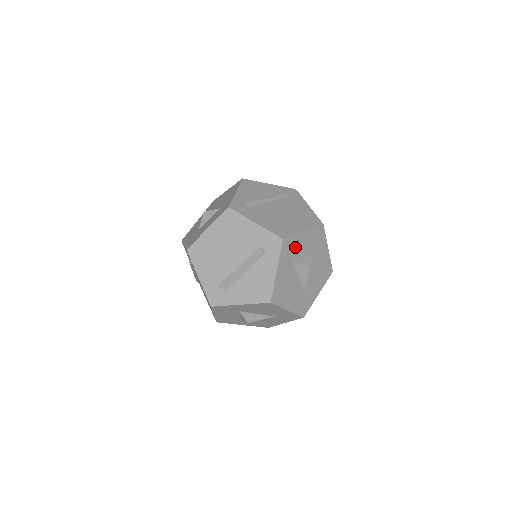
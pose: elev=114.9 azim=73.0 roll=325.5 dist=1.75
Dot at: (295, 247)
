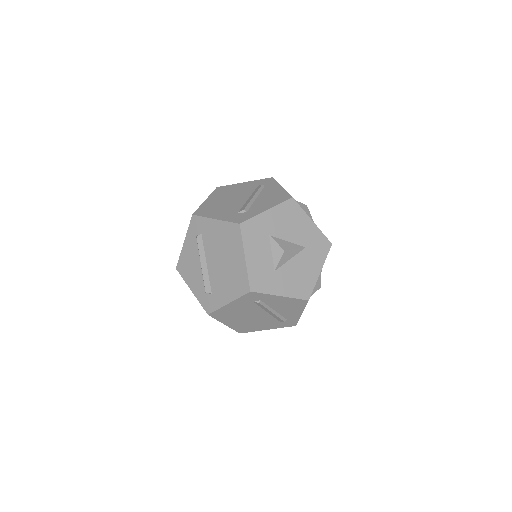
Dot at: occluded
